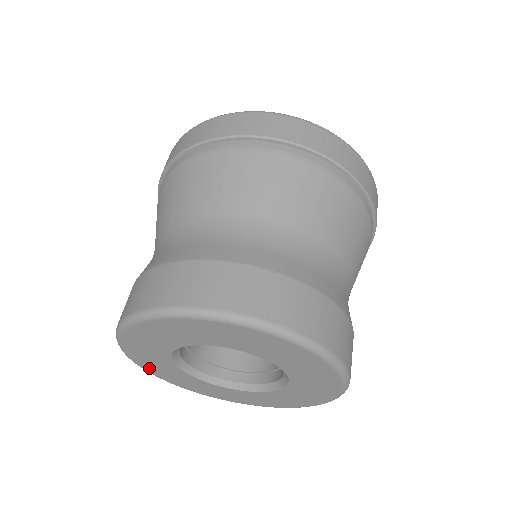
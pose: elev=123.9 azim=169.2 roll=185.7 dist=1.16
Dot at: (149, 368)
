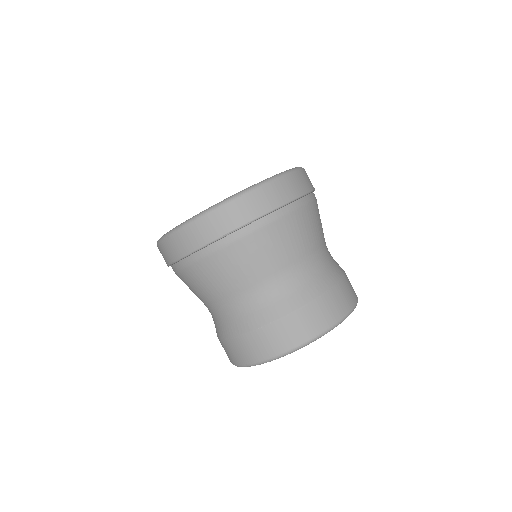
Dot at: occluded
